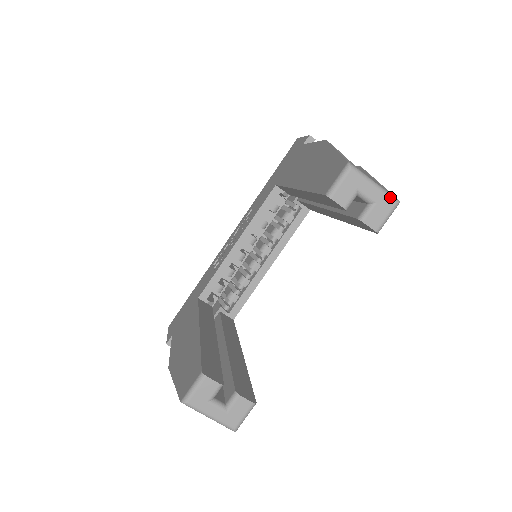
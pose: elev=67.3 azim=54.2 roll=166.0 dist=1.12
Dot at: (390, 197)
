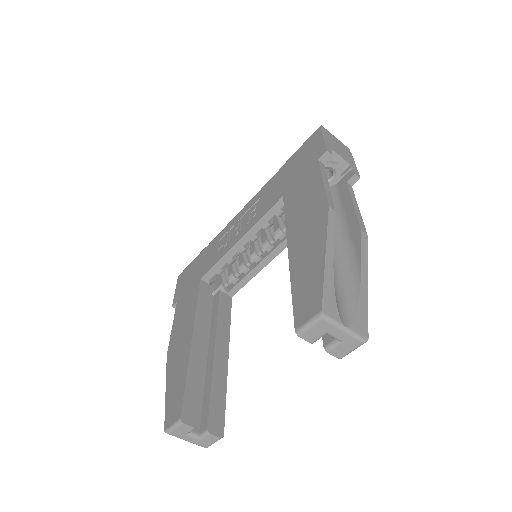
Dot at: (358, 339)
